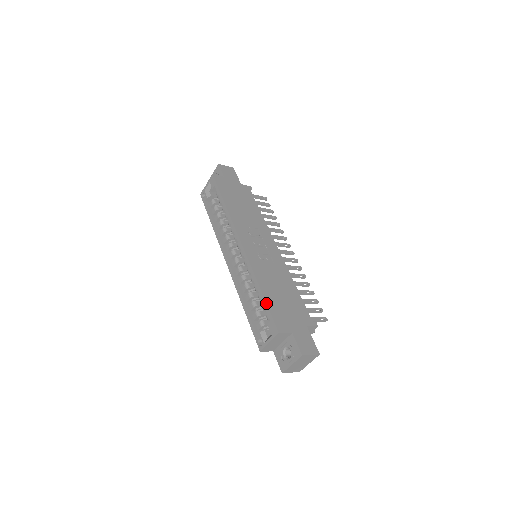
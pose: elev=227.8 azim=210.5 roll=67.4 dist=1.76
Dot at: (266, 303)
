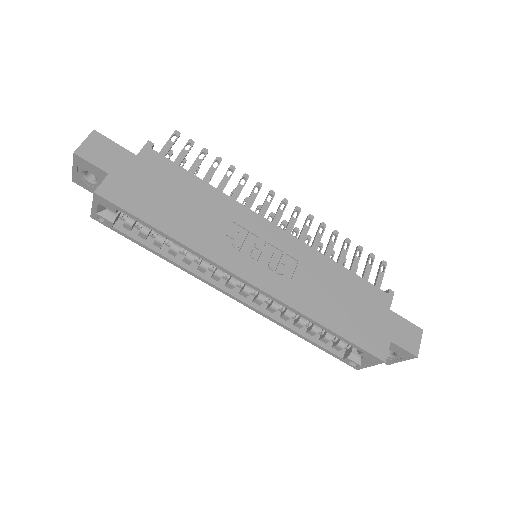
Dot at: (346, 340)
